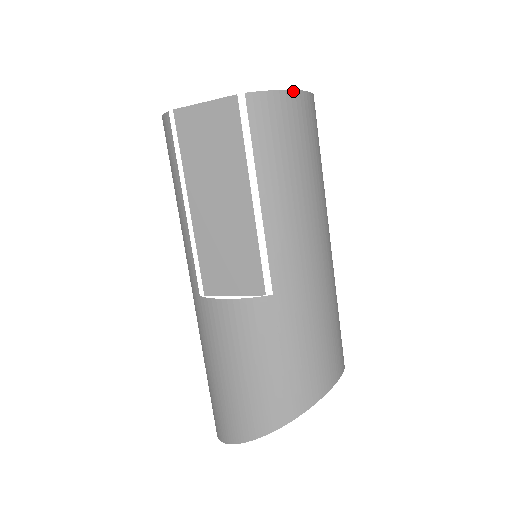
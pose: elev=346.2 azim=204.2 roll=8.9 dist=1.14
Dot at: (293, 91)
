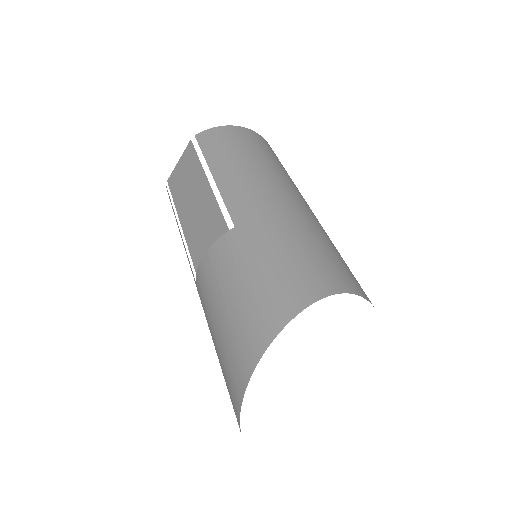
Dot at: (231, 126)
